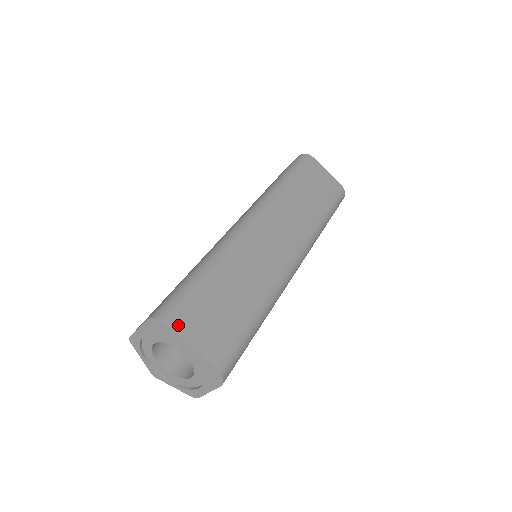
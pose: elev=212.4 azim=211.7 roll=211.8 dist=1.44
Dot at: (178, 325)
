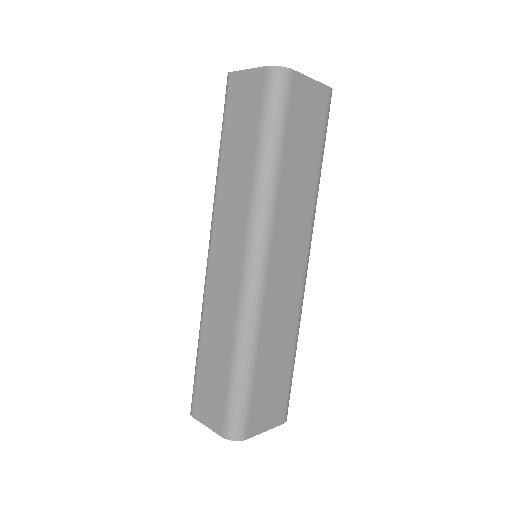
Dot at: (251, 431)
